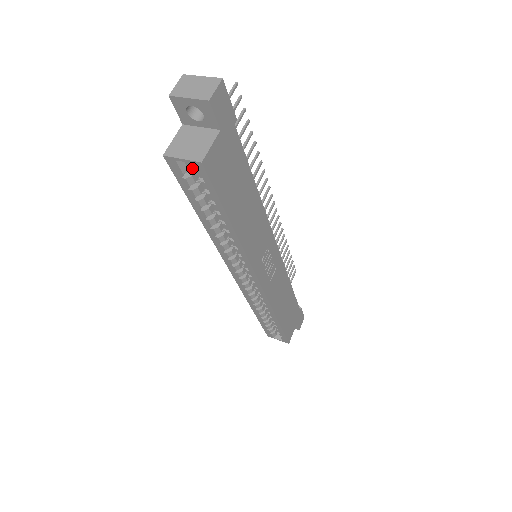
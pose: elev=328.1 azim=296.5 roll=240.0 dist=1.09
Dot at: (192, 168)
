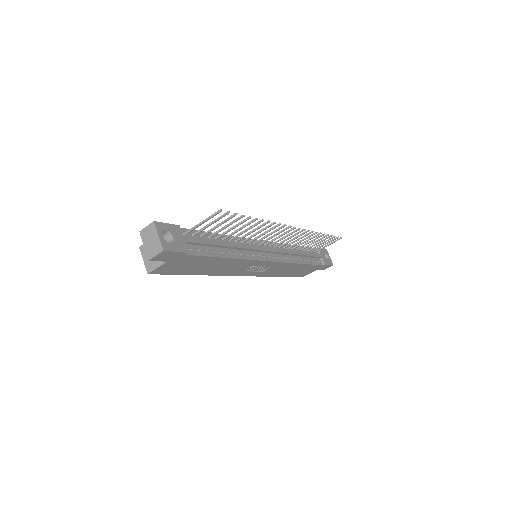
Dot at: occluded
